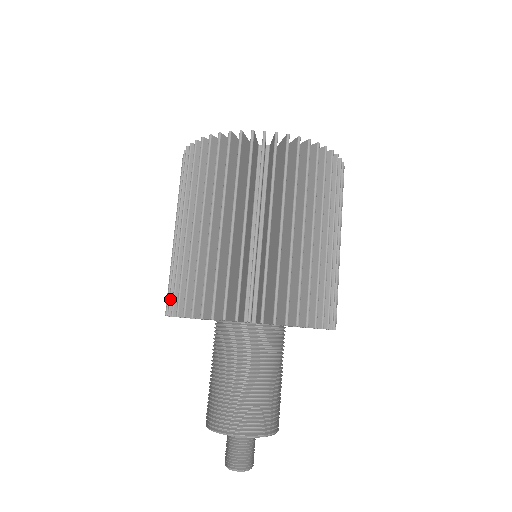
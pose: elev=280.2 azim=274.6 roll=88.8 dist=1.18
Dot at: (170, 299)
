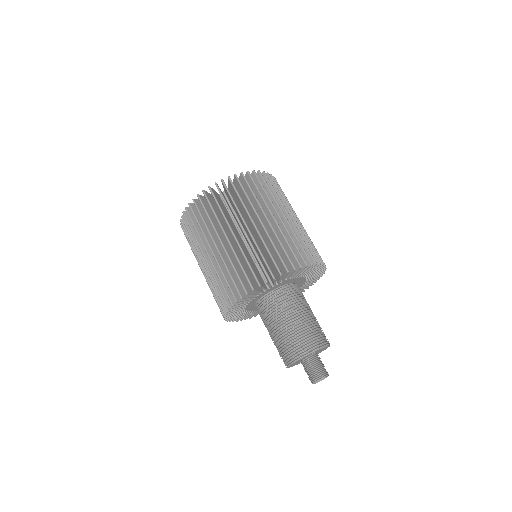
Dot at: (232, 292)
